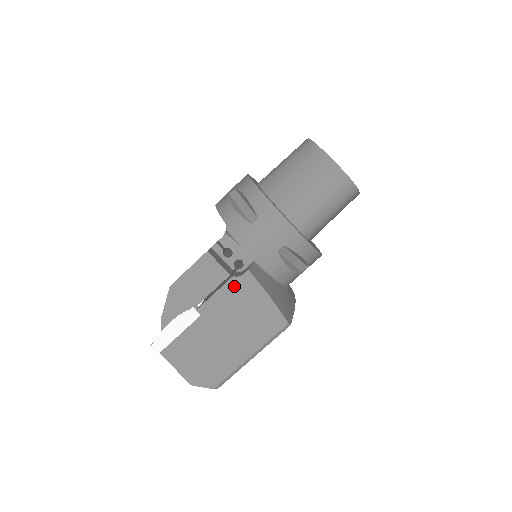
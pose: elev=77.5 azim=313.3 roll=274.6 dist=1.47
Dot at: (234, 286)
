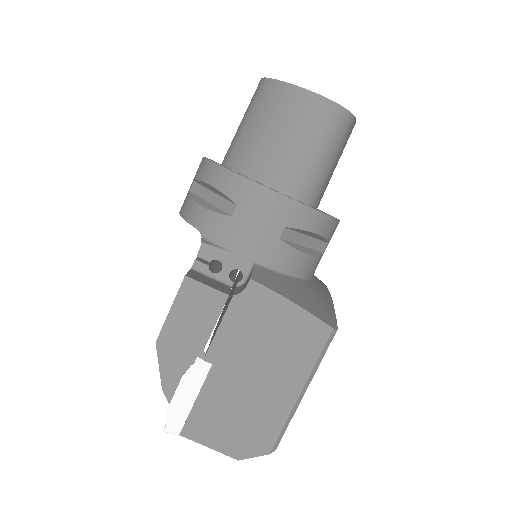
Dot at: (240, 308)
